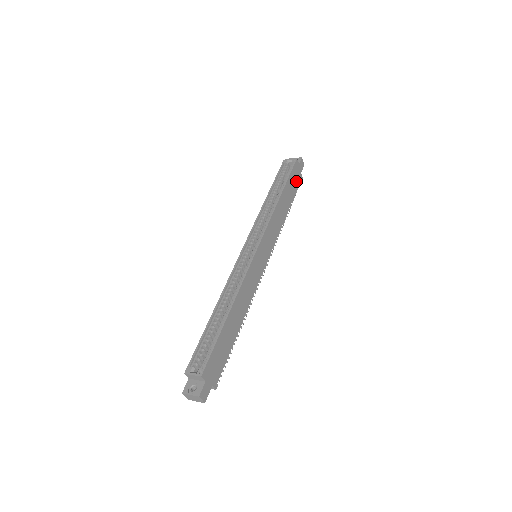
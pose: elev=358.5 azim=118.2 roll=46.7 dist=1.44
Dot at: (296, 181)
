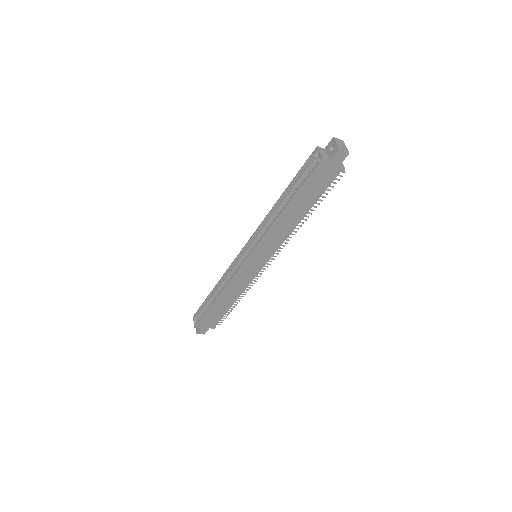
Dot at: (324, 180)
